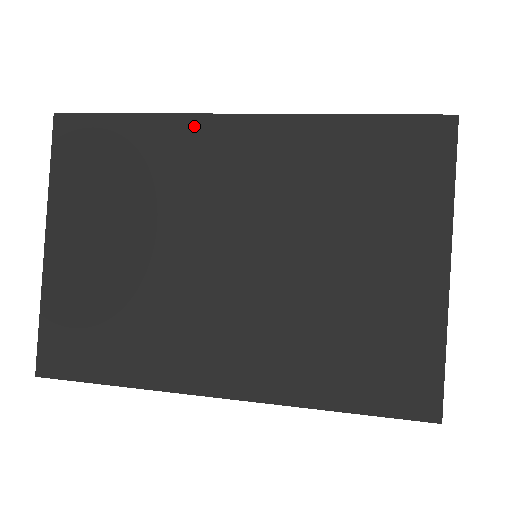
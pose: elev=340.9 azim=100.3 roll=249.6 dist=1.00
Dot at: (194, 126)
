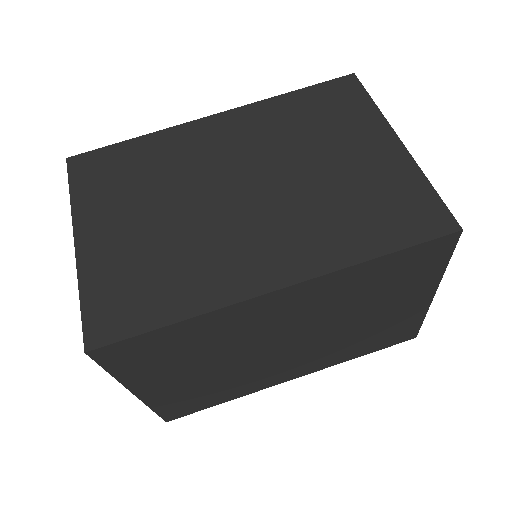
Dot at: (237, 310)
